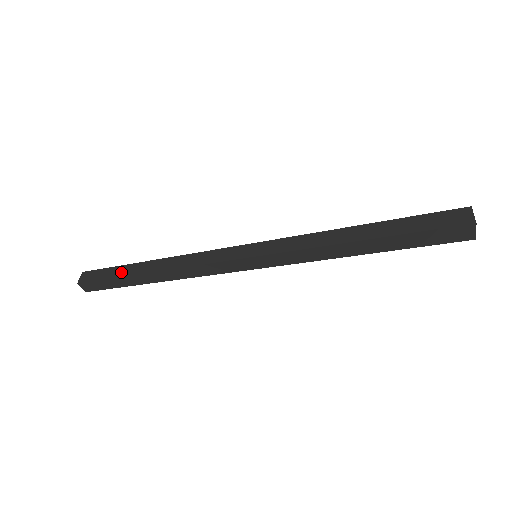
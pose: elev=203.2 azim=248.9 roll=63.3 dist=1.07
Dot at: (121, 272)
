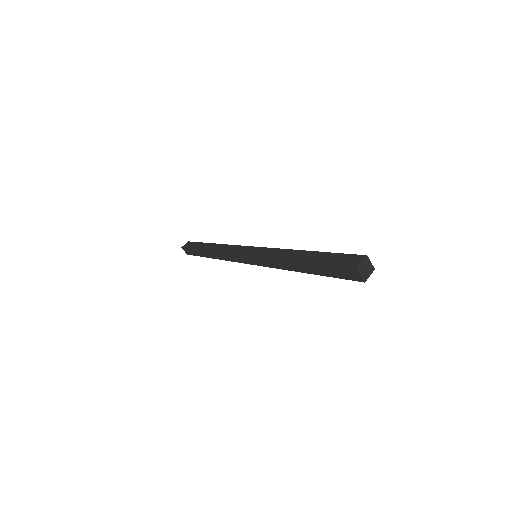
Dot at: (200, 254)
